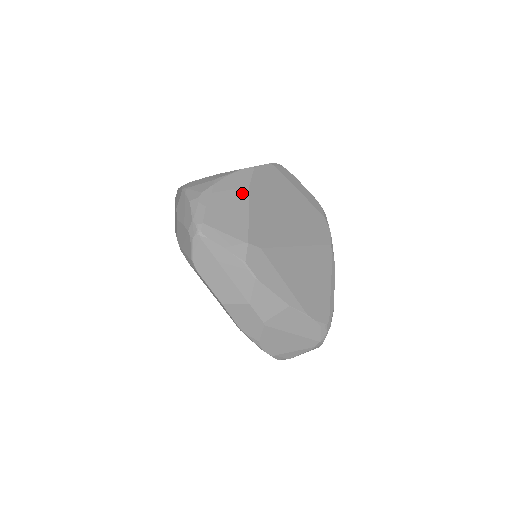
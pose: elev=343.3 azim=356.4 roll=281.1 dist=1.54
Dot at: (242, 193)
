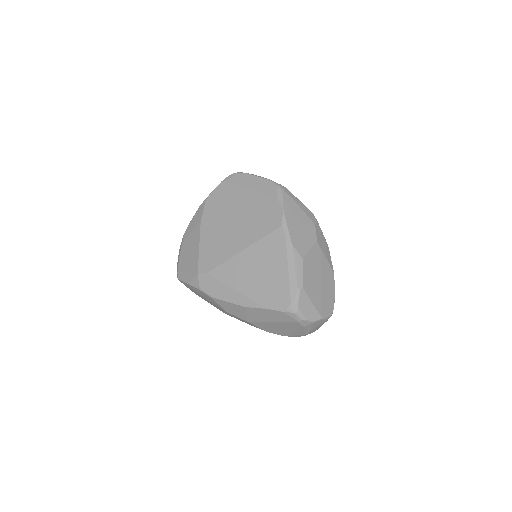
Dot at: (197, 231)
